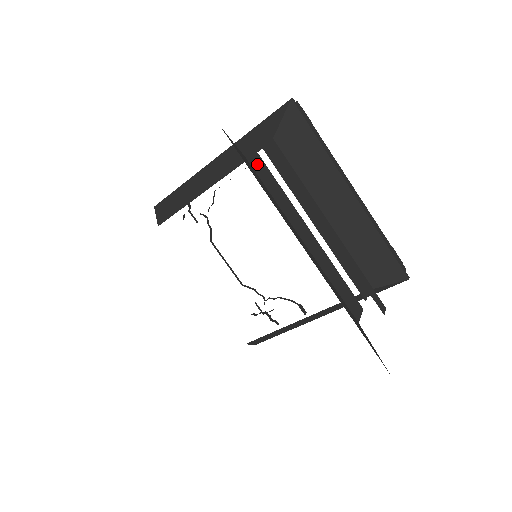
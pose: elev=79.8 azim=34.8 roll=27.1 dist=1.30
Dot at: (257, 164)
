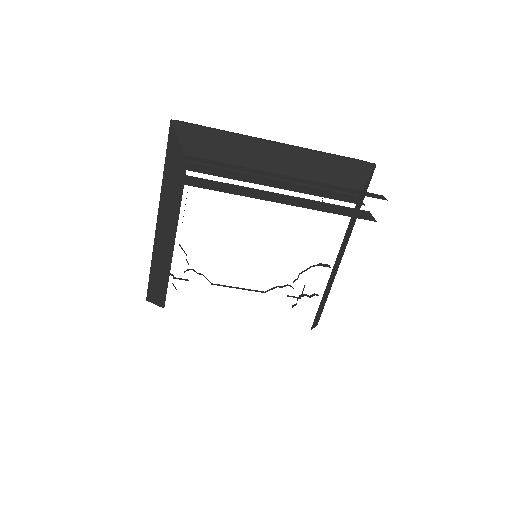
Dot at: (195, 182)
